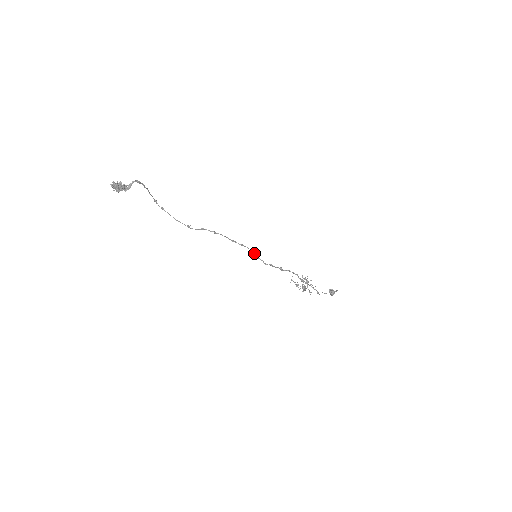
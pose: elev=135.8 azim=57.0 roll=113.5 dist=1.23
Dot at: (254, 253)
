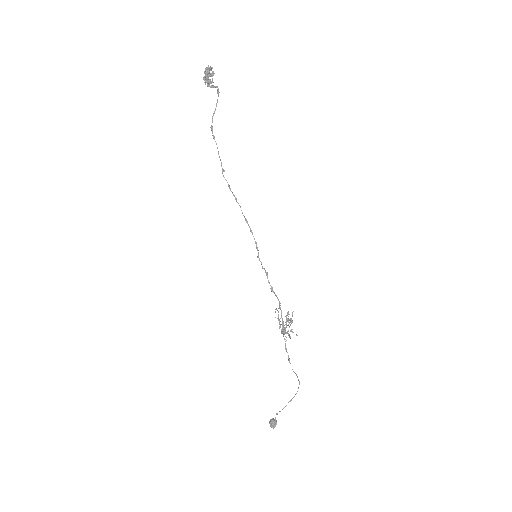
Dot at: occluded
